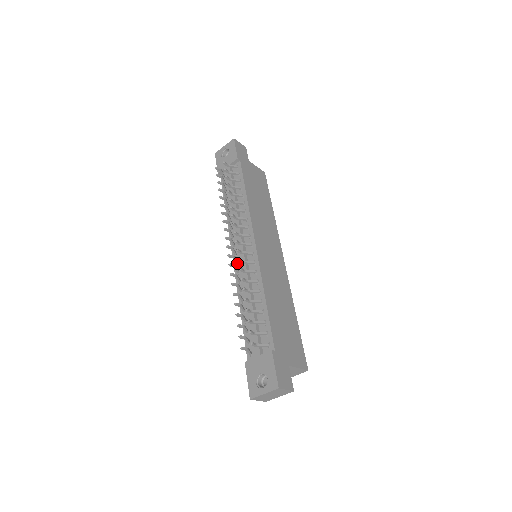
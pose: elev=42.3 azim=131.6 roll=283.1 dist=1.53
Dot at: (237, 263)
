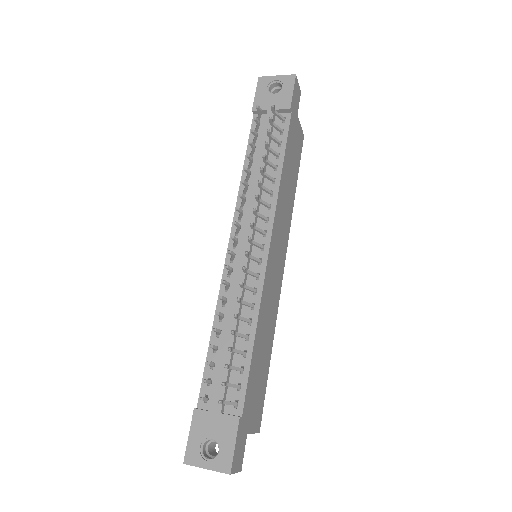
Dot at: (232, 260)
